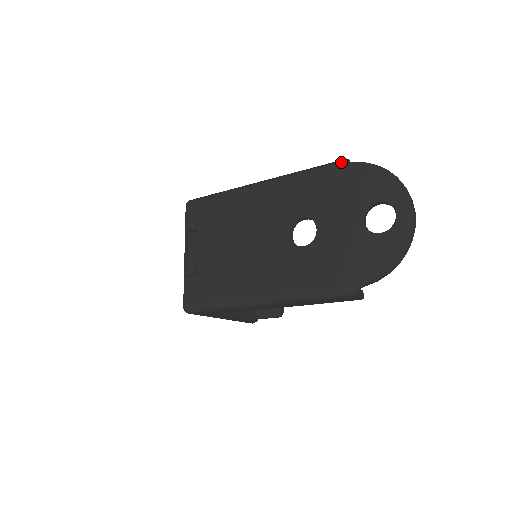
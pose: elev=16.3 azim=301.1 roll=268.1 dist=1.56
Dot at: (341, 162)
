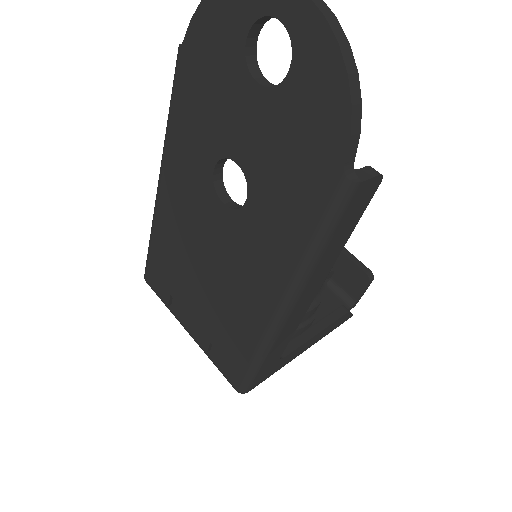
Dot at: (177, 57)
